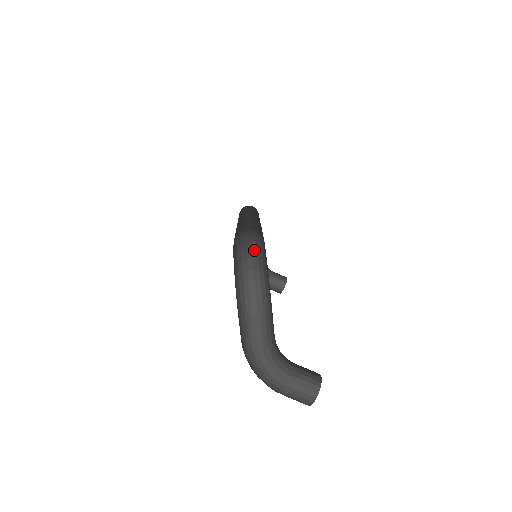
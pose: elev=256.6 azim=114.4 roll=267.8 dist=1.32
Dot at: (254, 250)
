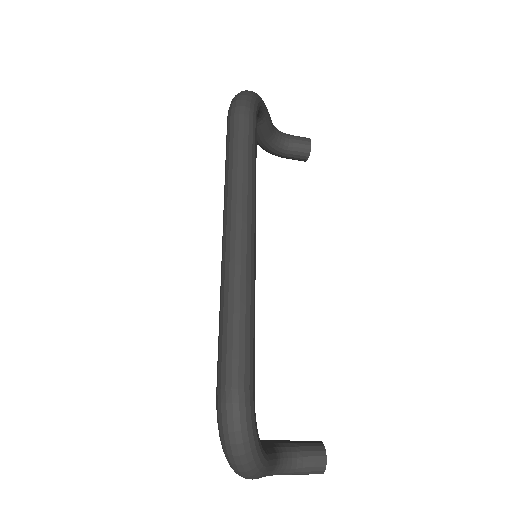
Dot at: (239, 445)
